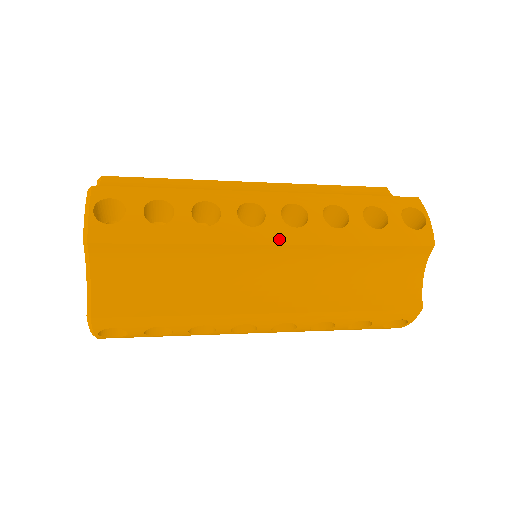
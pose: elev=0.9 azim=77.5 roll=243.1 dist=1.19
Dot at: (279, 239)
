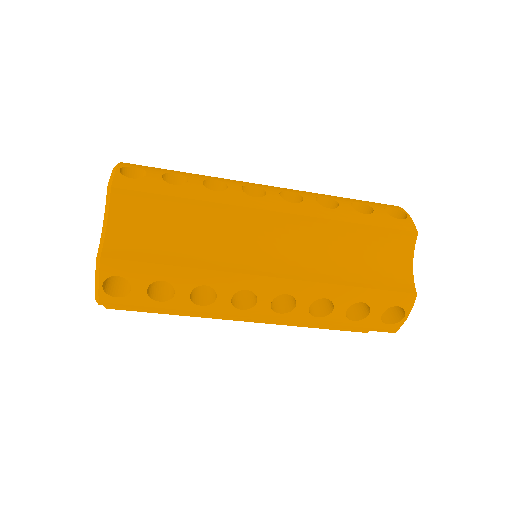
Dot at: (278, 208)
